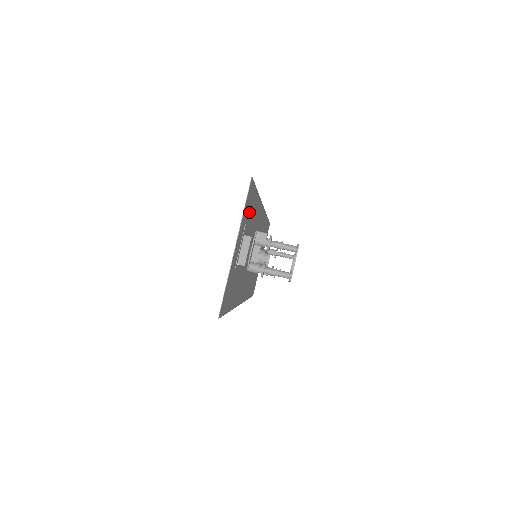
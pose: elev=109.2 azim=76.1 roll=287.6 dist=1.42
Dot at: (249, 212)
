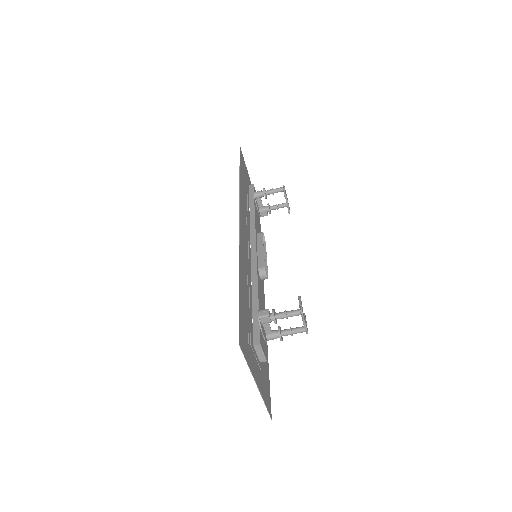
Dot at: (246, 325)
